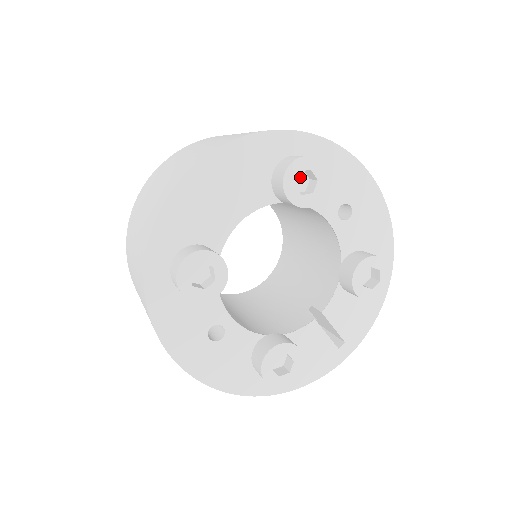
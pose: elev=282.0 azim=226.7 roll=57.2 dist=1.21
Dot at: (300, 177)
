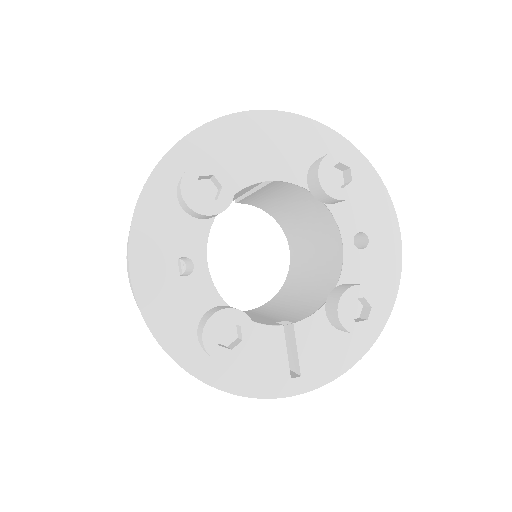
Dot at: (337, 176)
